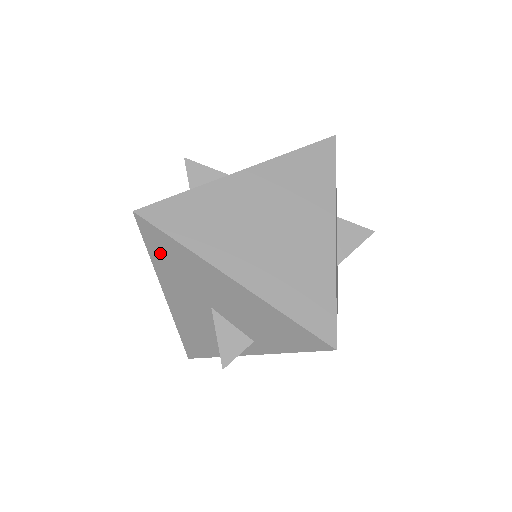
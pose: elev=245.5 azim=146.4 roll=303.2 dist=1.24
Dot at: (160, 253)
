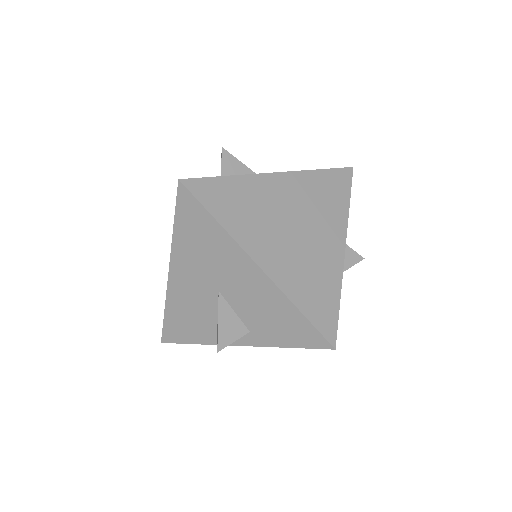
Dot at: (188, 227)
